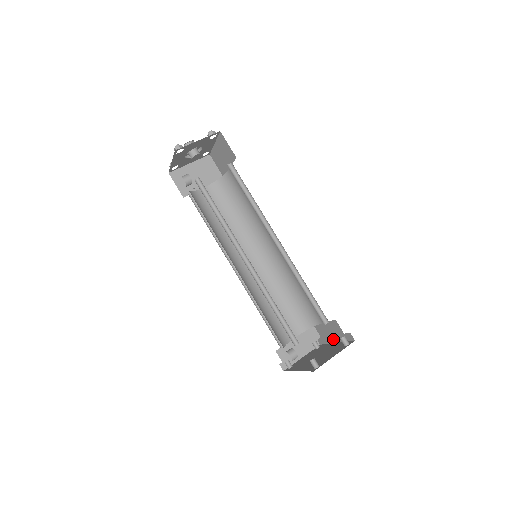
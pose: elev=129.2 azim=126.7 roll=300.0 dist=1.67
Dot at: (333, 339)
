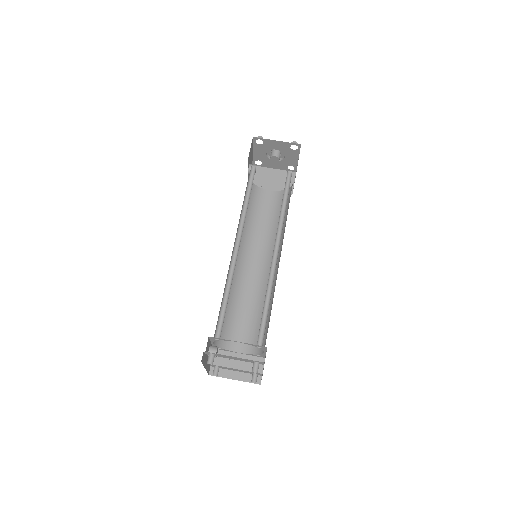
Dot at: (262, 374)
